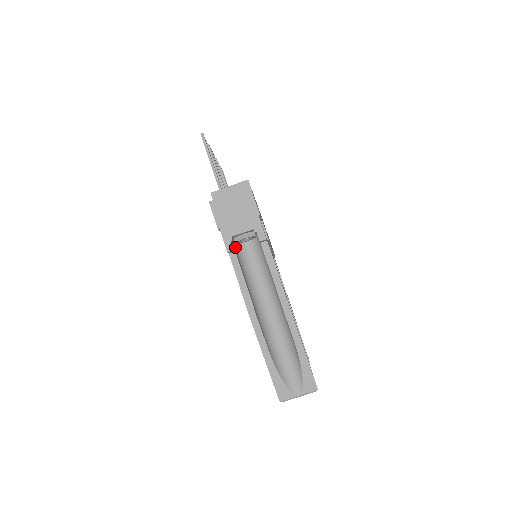
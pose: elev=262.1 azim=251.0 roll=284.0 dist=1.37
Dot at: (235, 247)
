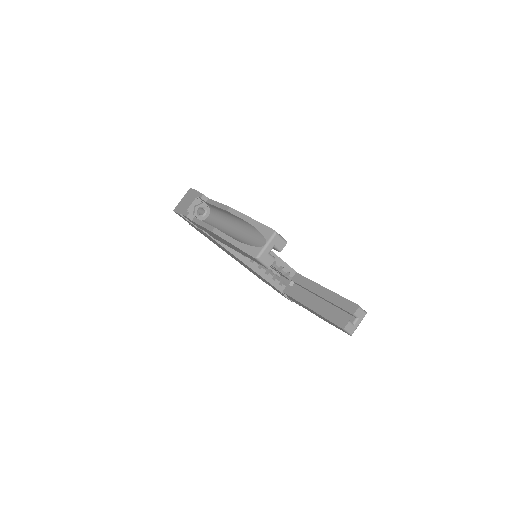
Dot at: occluded
